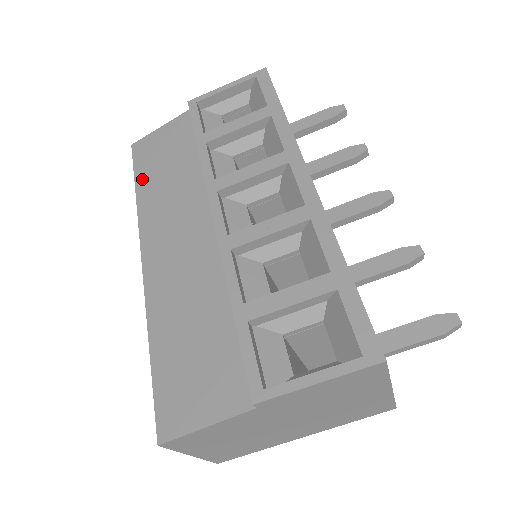
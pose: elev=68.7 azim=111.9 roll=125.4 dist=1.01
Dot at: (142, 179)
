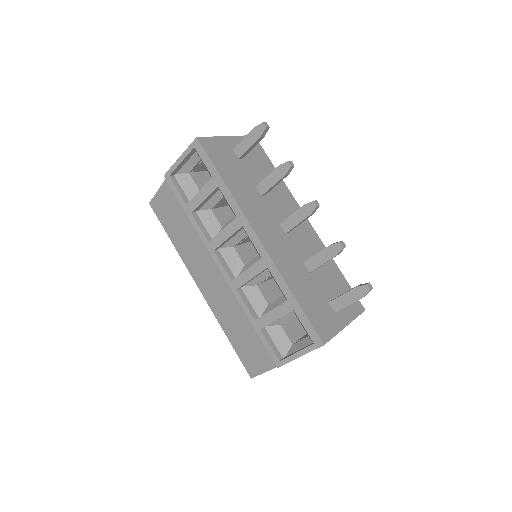
Dot at: (170, 232)
